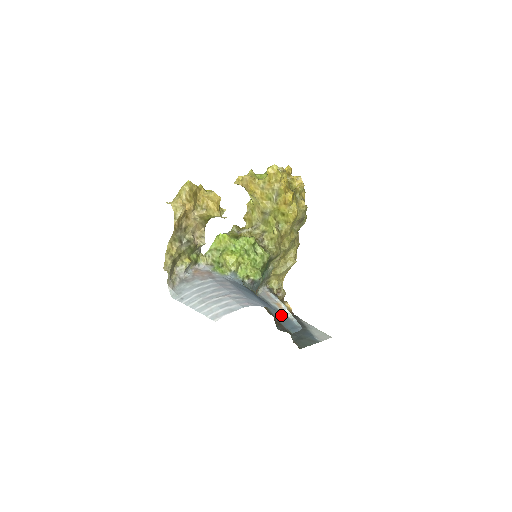
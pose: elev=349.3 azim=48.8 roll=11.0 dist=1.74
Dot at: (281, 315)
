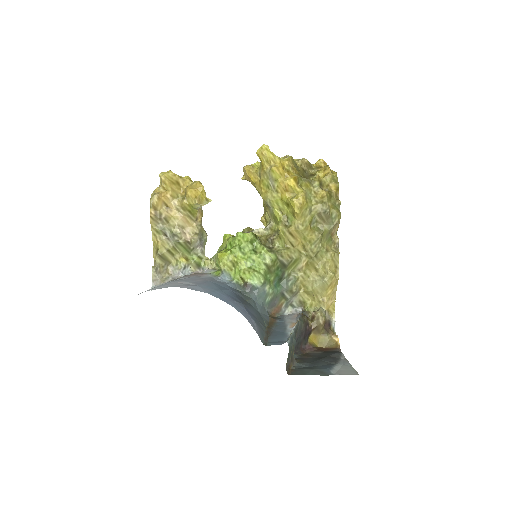
Dot at: (282, 331)
